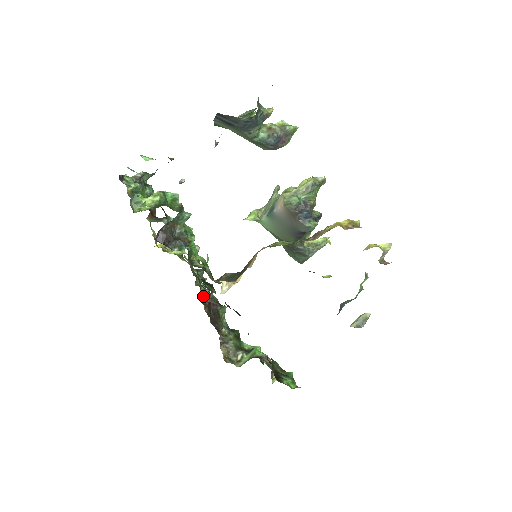
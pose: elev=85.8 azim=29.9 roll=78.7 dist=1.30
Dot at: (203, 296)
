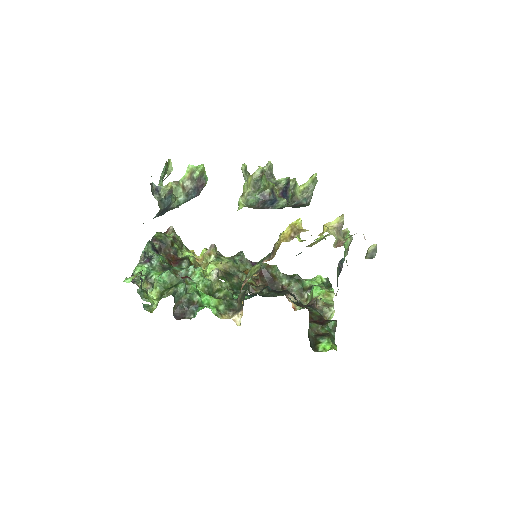
Dot at: occluded
